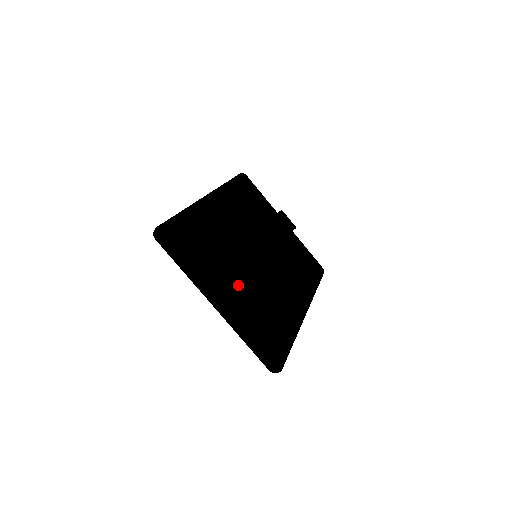
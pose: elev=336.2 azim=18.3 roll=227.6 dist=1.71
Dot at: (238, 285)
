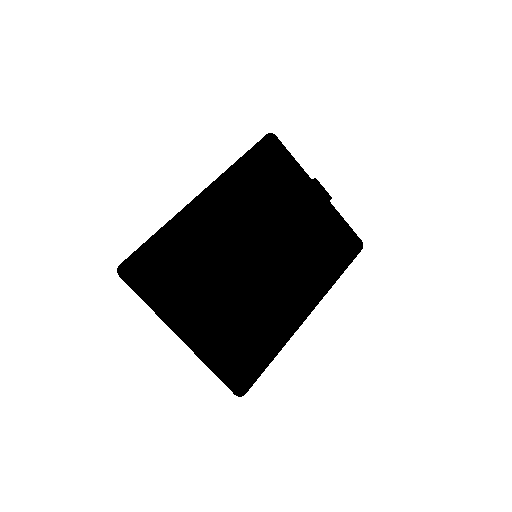
Dot at: (214, 307)
